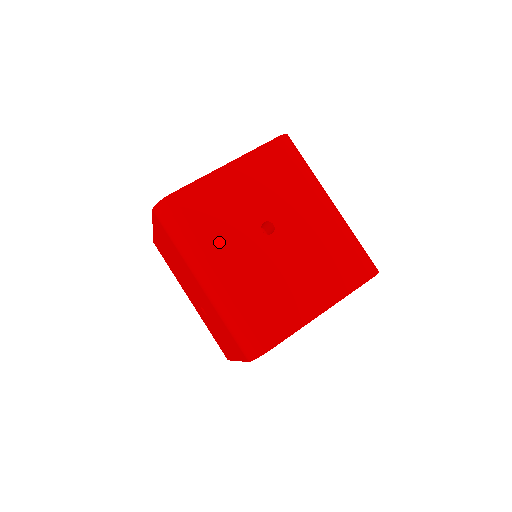
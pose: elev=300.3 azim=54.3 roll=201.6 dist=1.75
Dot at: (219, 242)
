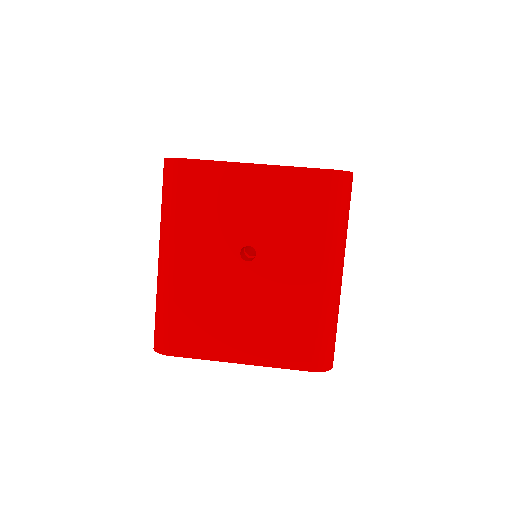
Dot at: (193, 234)
